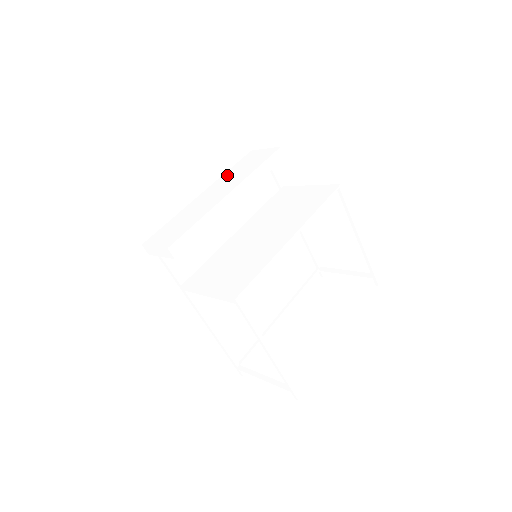
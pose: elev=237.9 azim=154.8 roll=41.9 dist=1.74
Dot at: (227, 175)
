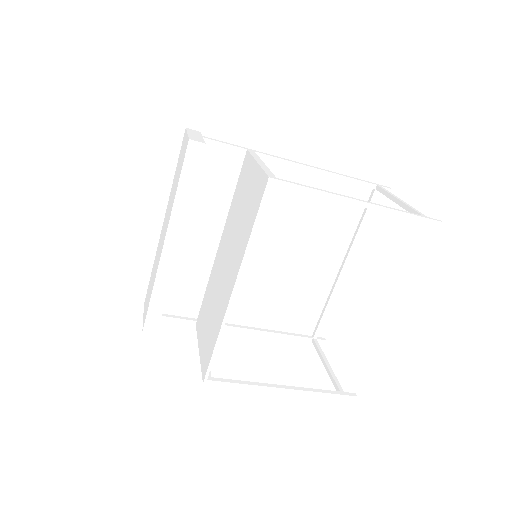
Dot at: (171, 191)
